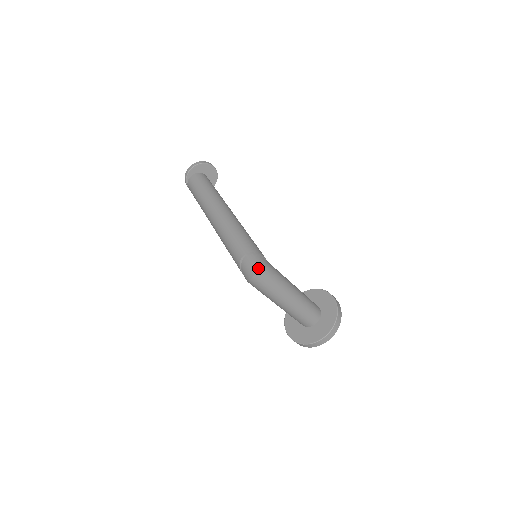
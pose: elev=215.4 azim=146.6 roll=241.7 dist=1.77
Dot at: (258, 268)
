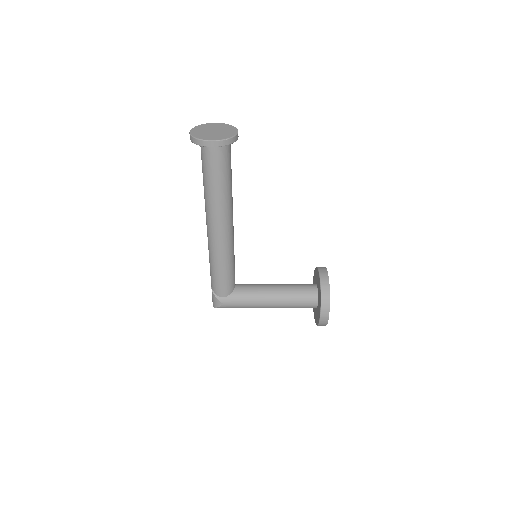
Dot at: (213, 305)
